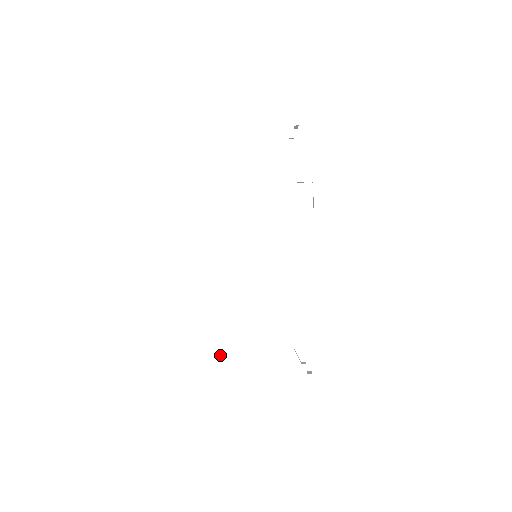
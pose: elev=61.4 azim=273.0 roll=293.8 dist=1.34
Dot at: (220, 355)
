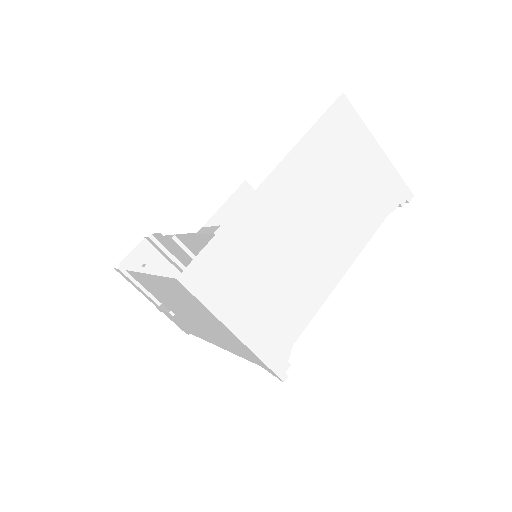
Dot at: (243, 298)
